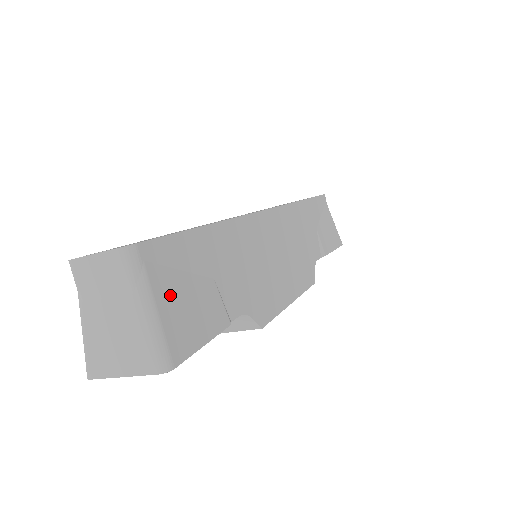
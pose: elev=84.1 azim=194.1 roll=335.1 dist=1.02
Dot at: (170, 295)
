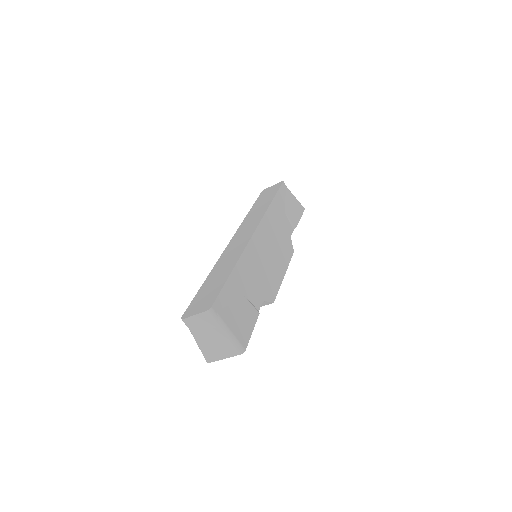
Dot at: (232, 319)
